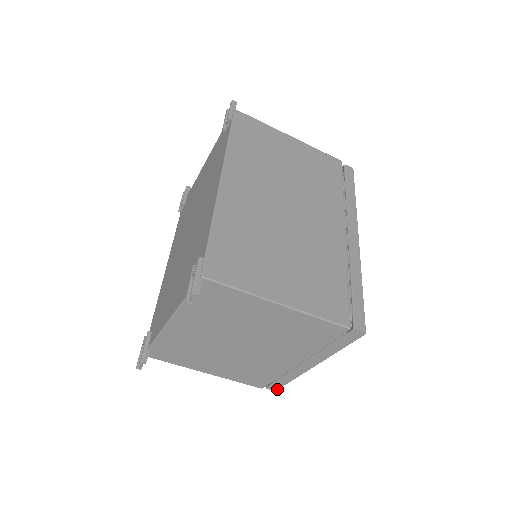
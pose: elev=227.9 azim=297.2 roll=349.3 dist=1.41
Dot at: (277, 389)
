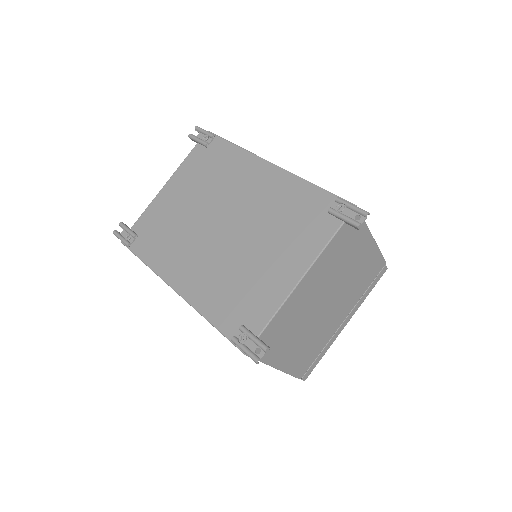
Dot at: occluded
